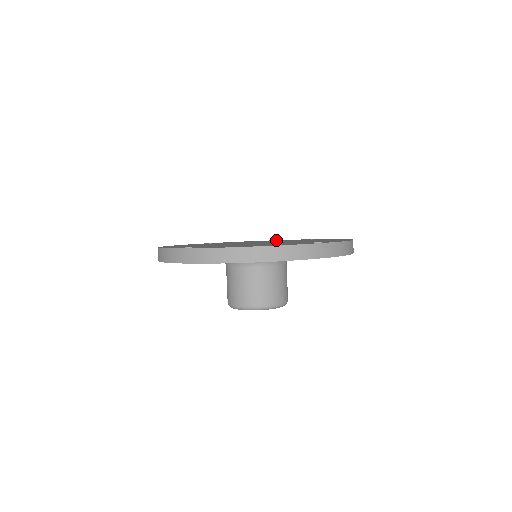
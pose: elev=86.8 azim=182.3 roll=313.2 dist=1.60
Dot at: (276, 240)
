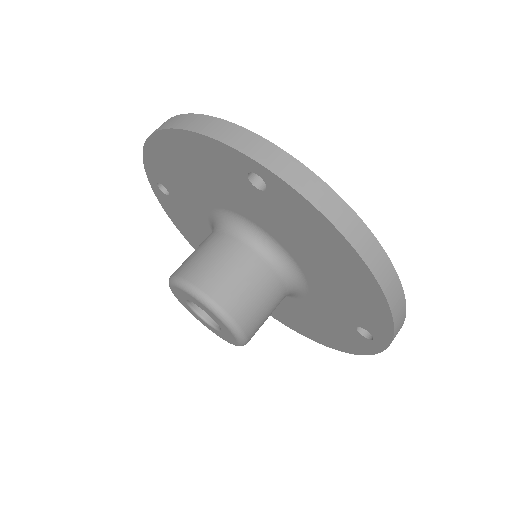
Dot at: occluded
